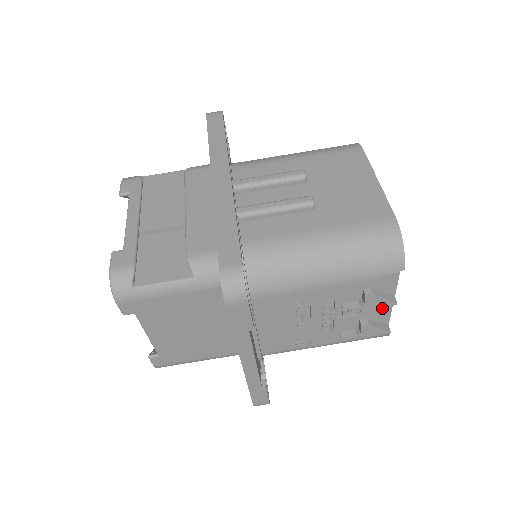
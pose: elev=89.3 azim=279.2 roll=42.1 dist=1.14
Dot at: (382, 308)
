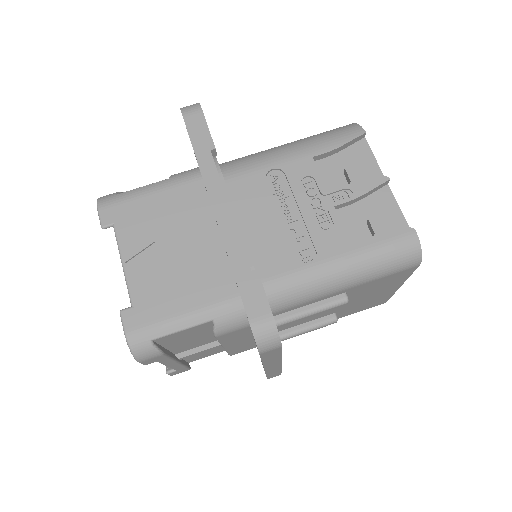
Dot at: (376, 187)
